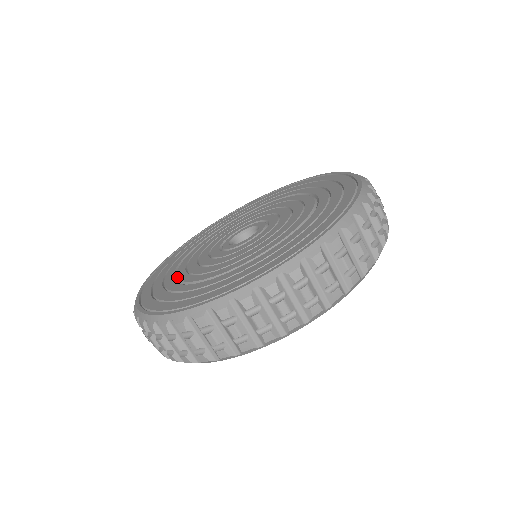
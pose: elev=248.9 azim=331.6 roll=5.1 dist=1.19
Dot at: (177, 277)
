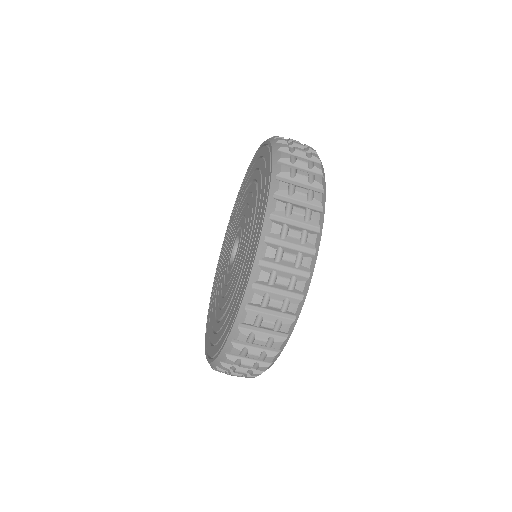
Dot at: (217, 286)
